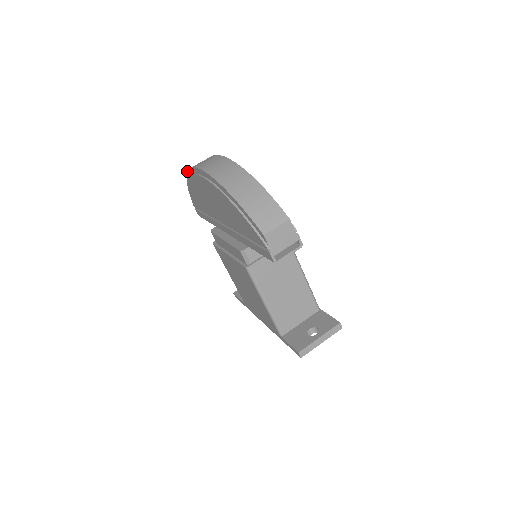
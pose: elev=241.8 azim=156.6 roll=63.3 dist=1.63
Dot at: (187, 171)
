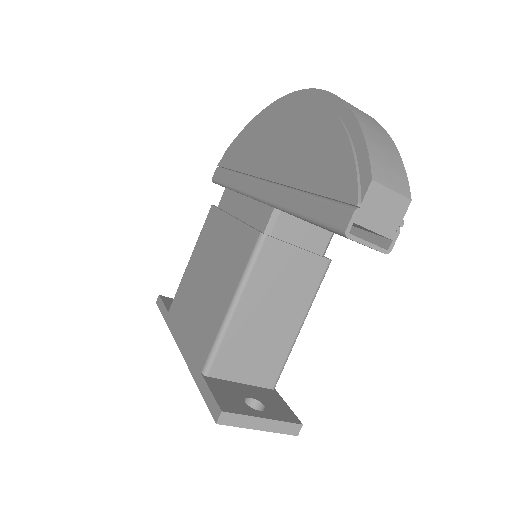
Dot at: (270, 104)
